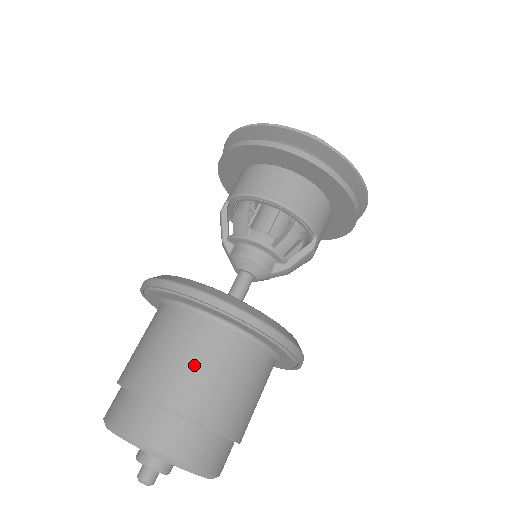
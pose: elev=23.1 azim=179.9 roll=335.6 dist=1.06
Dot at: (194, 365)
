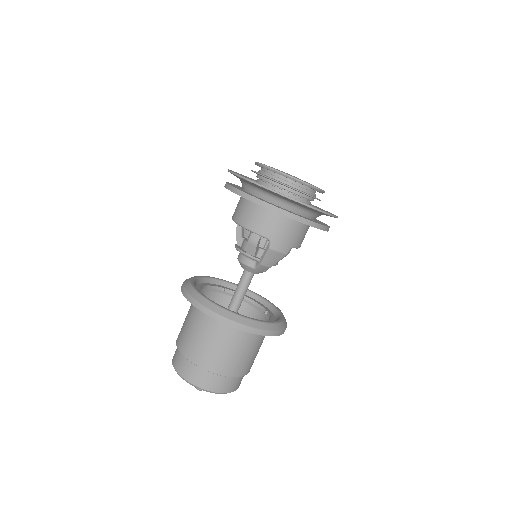
Dot at: (187, 327)
